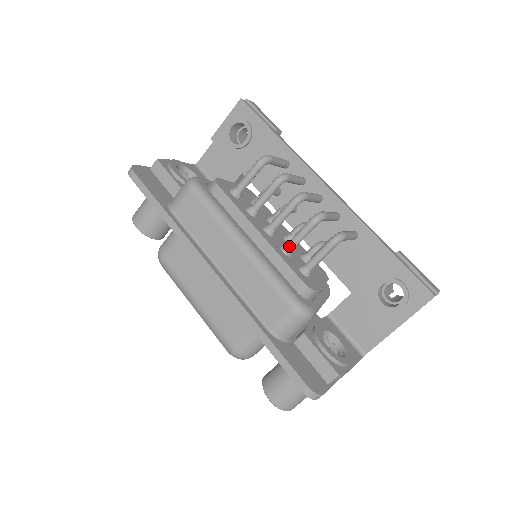
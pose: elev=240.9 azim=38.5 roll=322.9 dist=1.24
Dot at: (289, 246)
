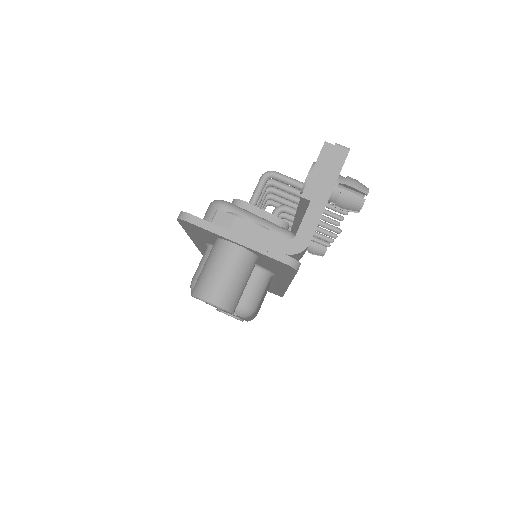
Dot at: occluded
